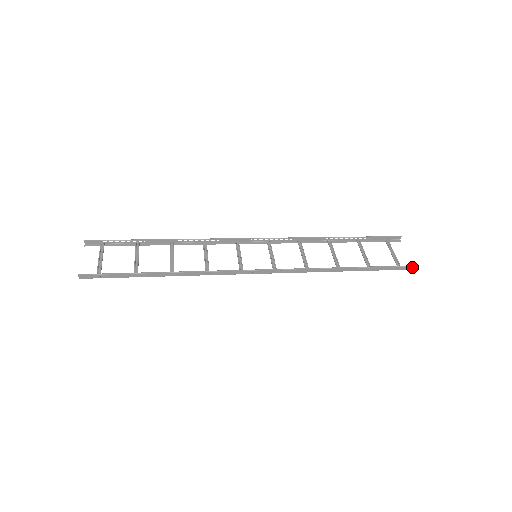
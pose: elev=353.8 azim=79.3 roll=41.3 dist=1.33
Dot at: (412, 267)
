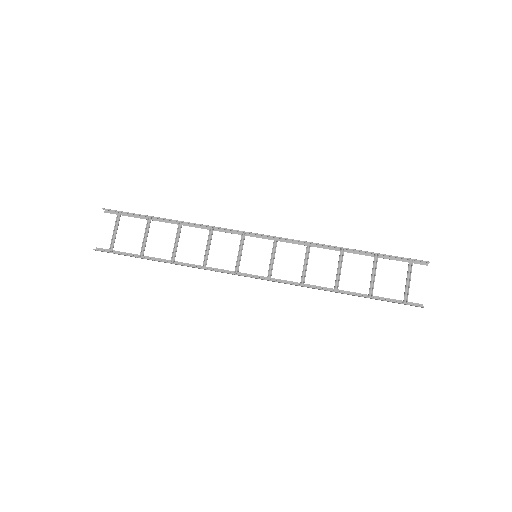
Dot at: (419, 306)
